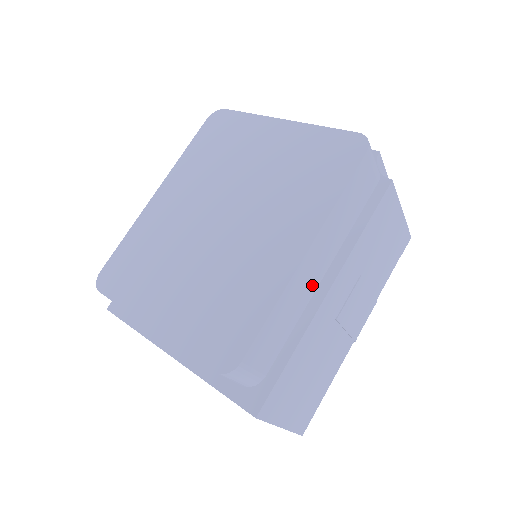
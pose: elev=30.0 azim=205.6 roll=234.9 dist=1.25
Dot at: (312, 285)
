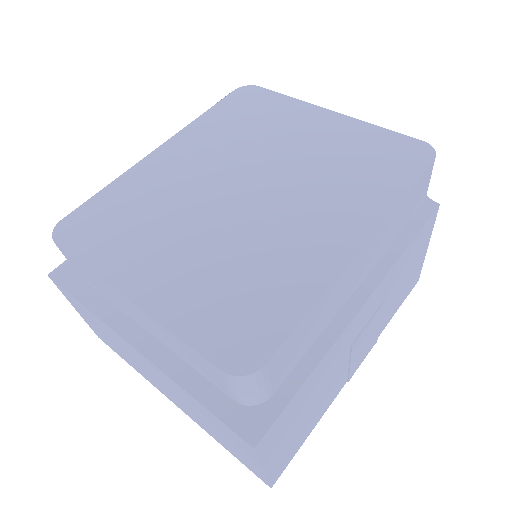
Dot at: (347, 294)
